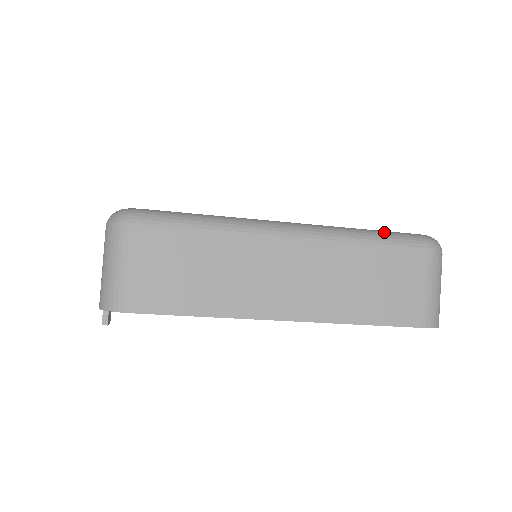
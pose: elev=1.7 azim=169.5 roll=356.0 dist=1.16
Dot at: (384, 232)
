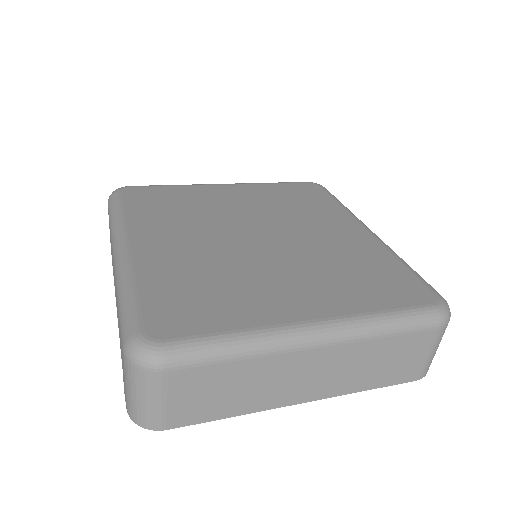
Dot at: (403, 315)
